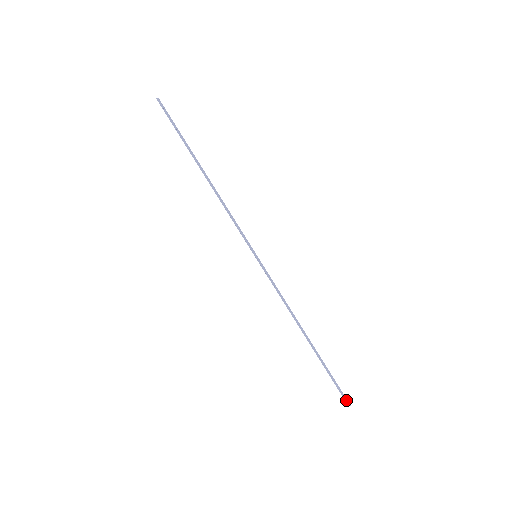
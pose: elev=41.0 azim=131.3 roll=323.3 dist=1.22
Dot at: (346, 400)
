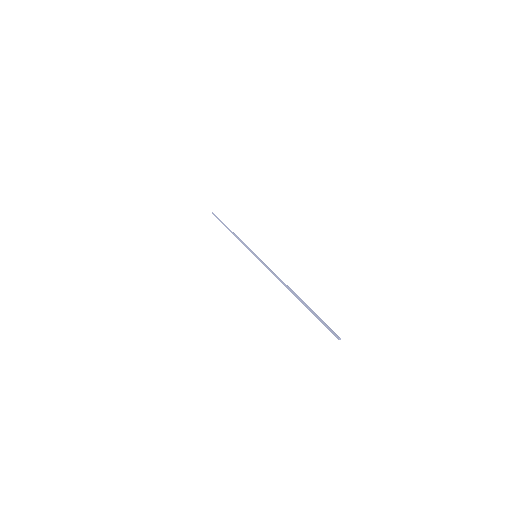
Dot at: (334, 333)
